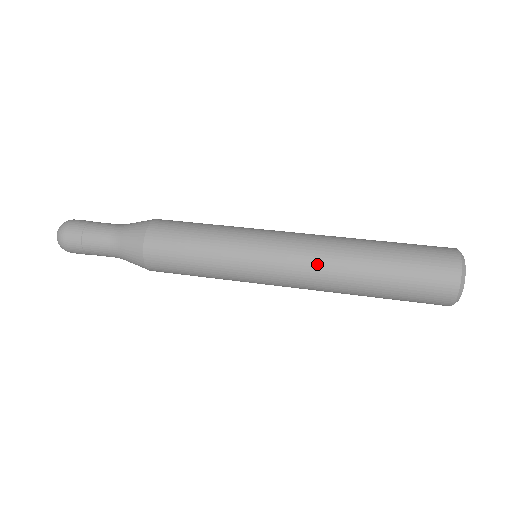
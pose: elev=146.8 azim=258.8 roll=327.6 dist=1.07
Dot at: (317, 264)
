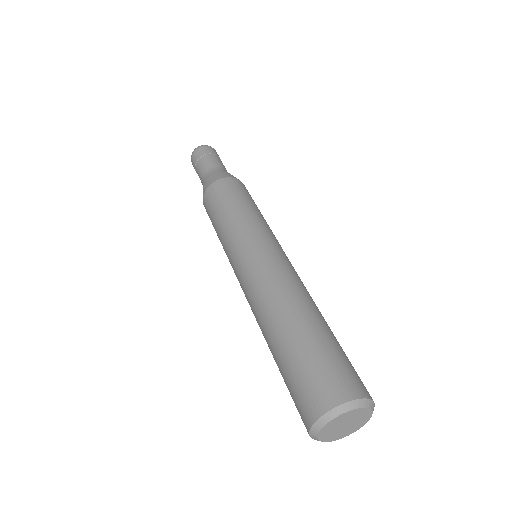
Dot at: (264, 287)
